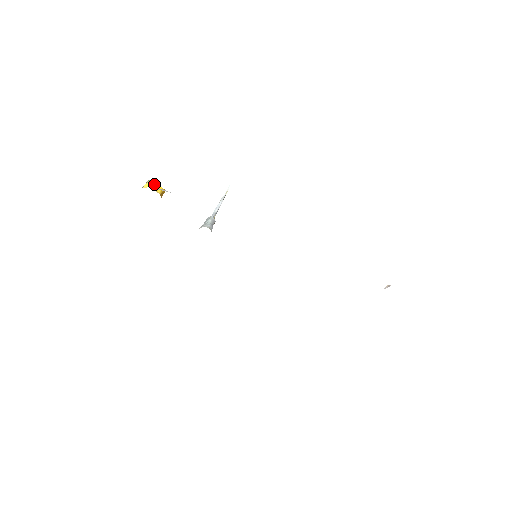
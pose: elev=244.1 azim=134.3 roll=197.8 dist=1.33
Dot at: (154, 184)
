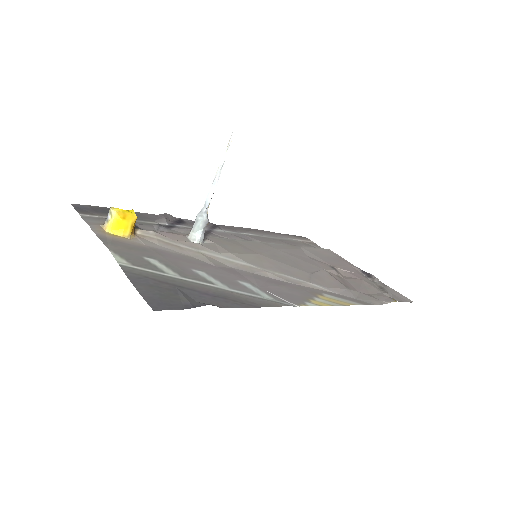
Dot at: (119, 223)
